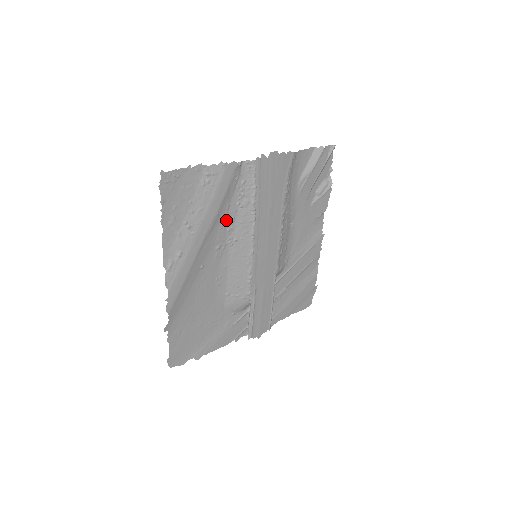
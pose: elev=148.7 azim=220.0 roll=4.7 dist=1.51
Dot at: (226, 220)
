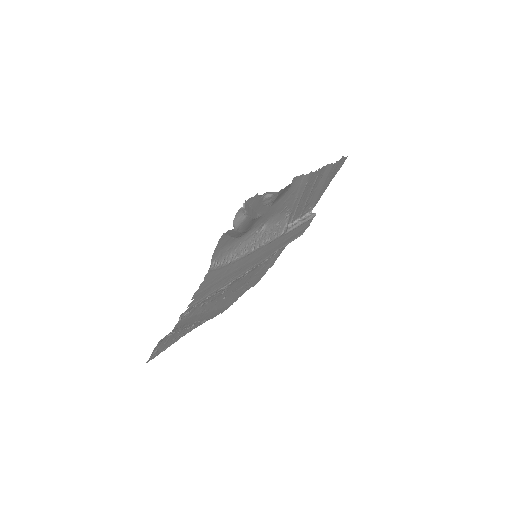
Dot at: (210, 299)
